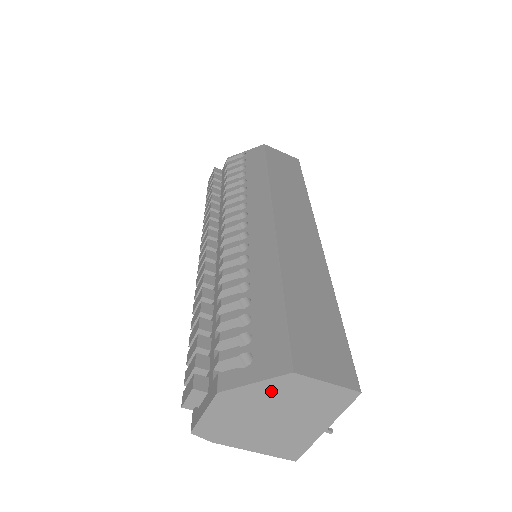
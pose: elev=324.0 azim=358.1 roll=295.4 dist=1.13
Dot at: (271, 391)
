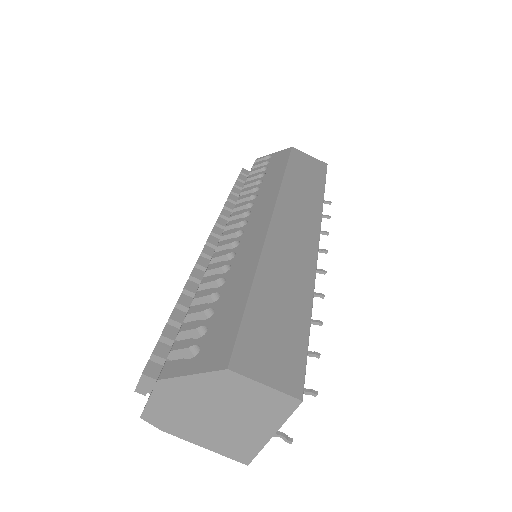
Dot at: (209, 386)
